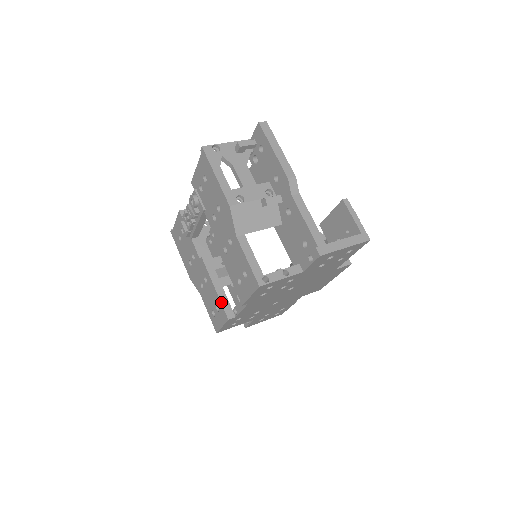
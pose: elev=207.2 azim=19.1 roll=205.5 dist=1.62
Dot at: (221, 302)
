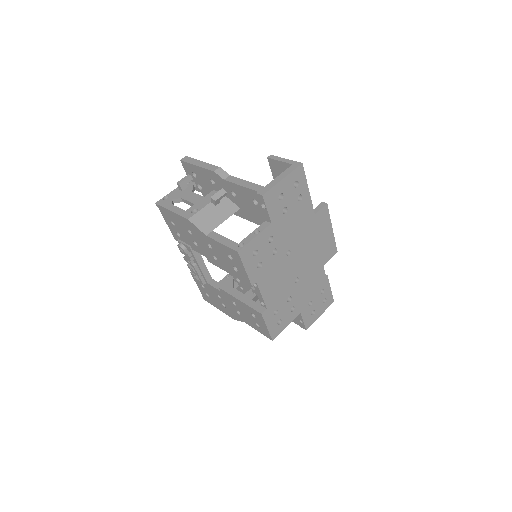
Dot at: (249, 306)
